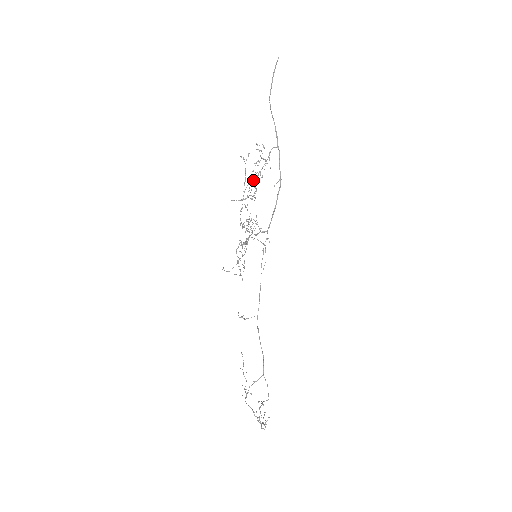
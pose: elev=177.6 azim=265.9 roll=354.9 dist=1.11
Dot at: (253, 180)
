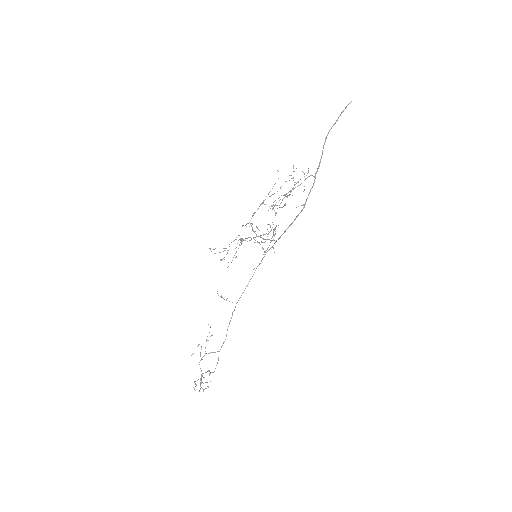
Dot at: (284, 194)
